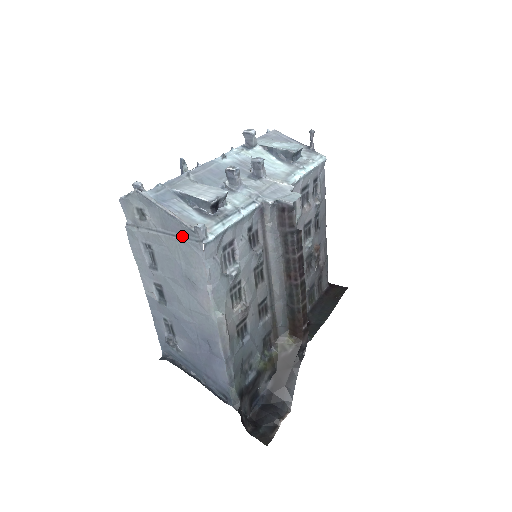
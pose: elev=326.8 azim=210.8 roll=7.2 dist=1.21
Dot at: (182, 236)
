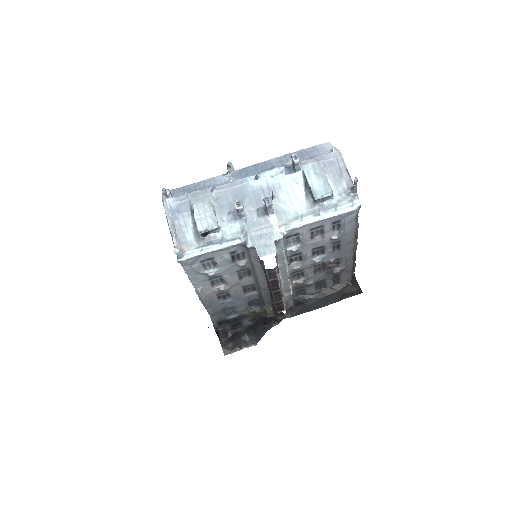
Dot at: occluded
